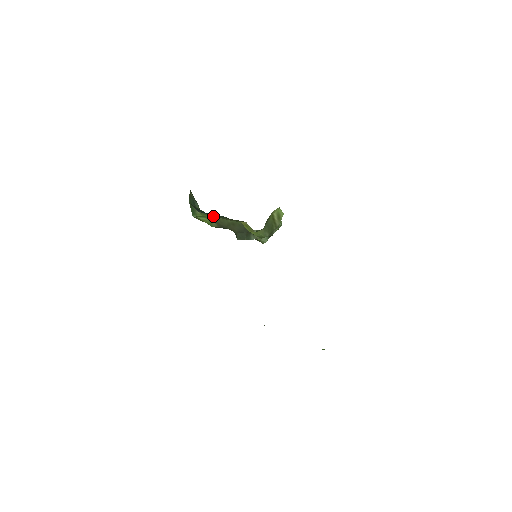
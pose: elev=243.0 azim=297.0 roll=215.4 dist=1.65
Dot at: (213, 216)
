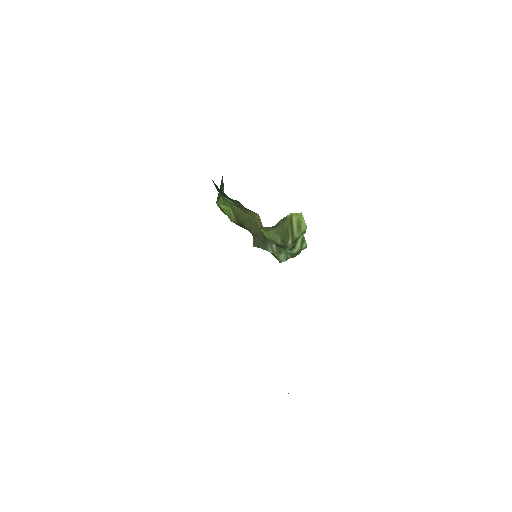
Dot at: (232, 204)
